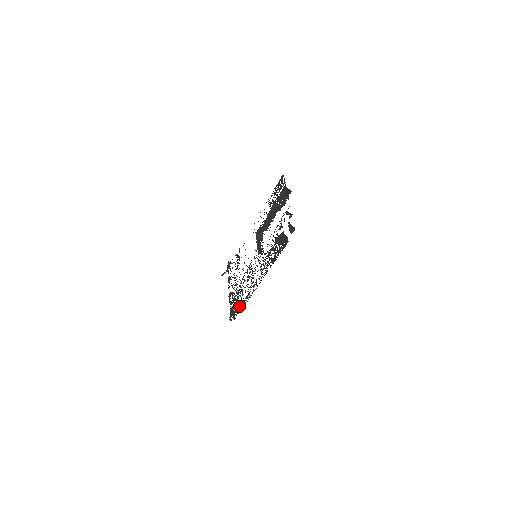
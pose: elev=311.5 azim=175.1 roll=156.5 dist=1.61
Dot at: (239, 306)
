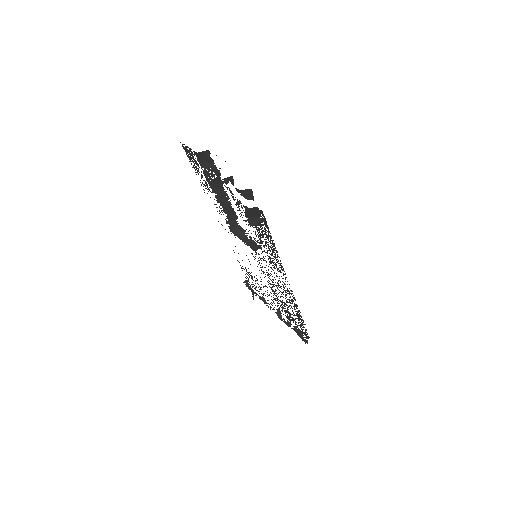
Dot at: (298, 322)
